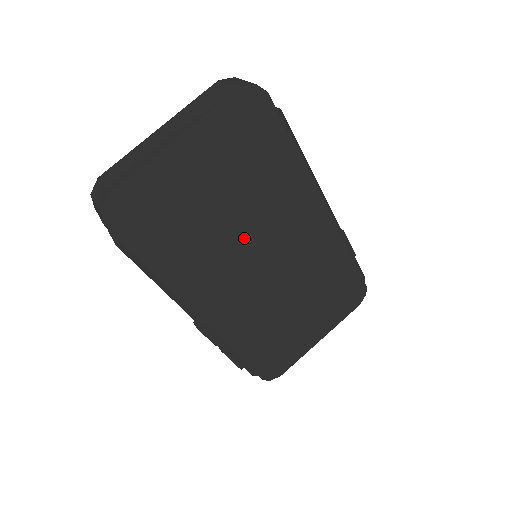
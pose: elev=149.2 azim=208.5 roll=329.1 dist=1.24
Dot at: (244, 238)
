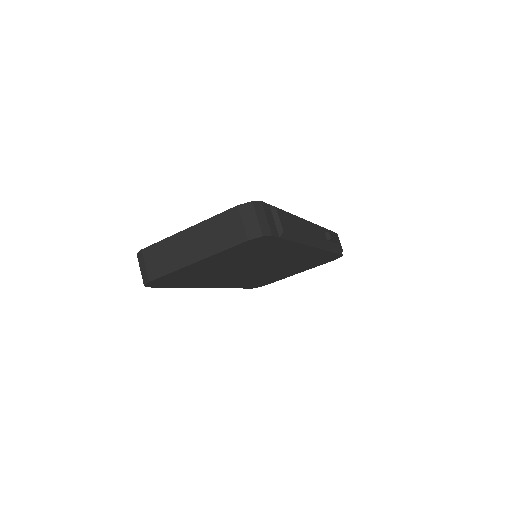
Dot at: (245, 268)
